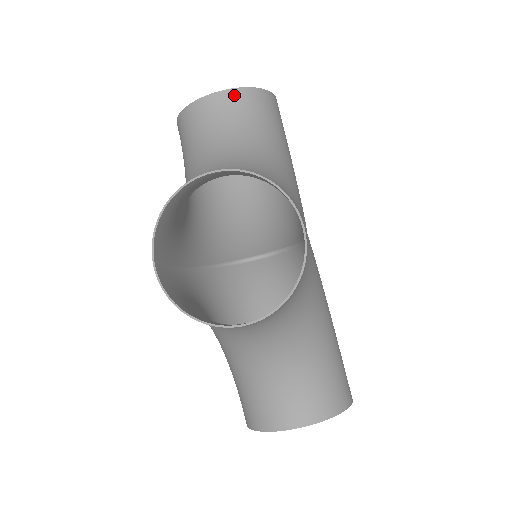
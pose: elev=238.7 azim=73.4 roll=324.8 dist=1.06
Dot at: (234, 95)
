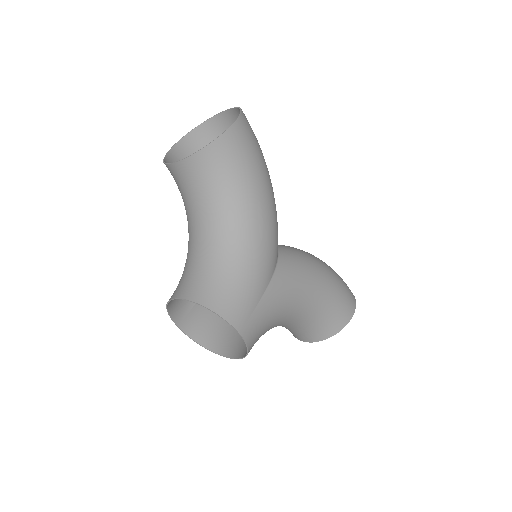
Dot at: (190, 163)
